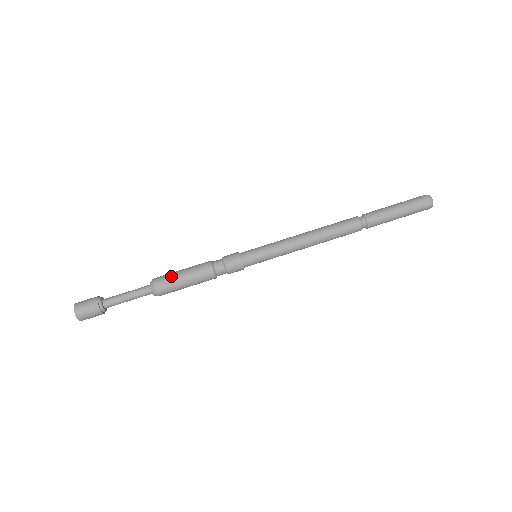
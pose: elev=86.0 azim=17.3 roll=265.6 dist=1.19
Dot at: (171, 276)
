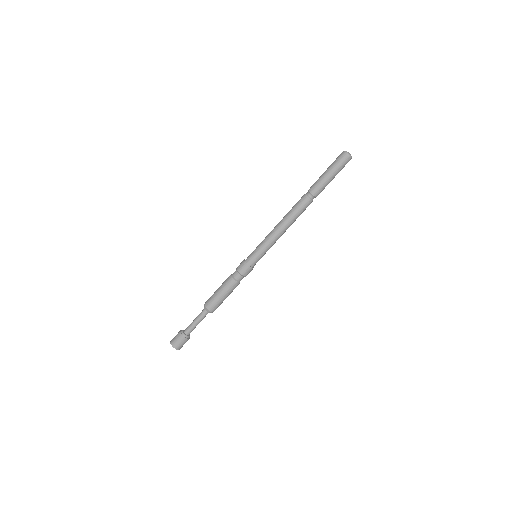
Dot at: (212, 295)
